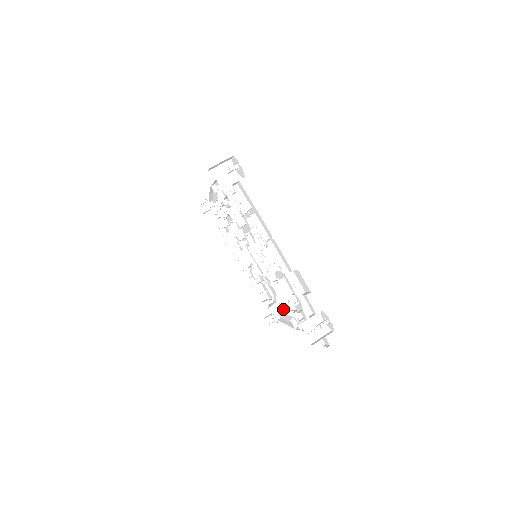
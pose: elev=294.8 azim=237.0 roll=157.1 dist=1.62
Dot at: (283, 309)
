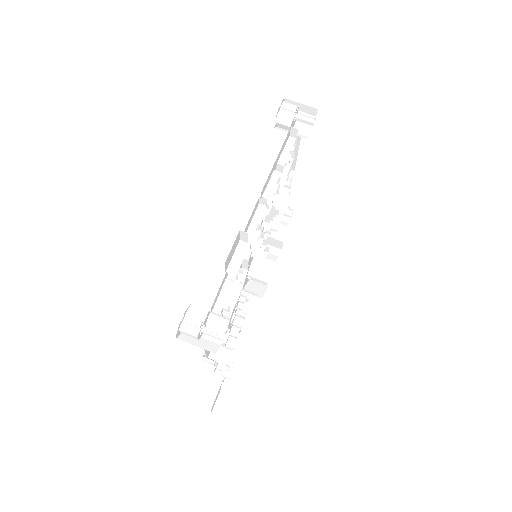
Dot at: occluded
